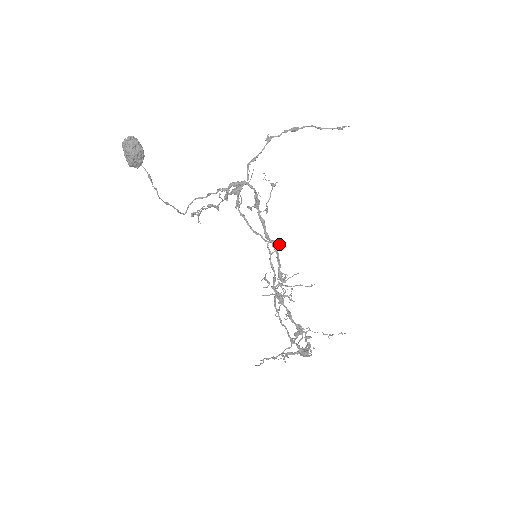
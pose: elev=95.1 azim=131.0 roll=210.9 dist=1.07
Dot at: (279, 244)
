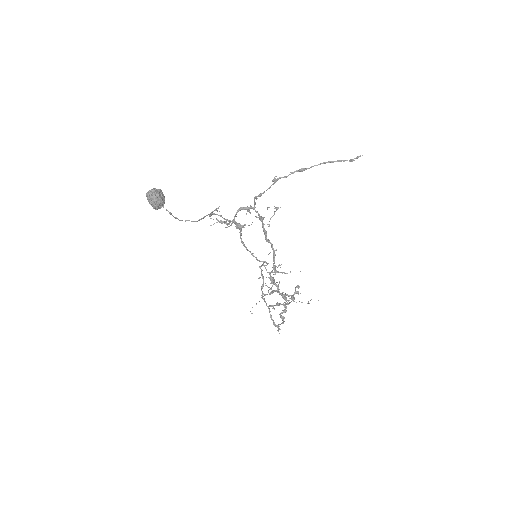
Dot at: (276, 249)
